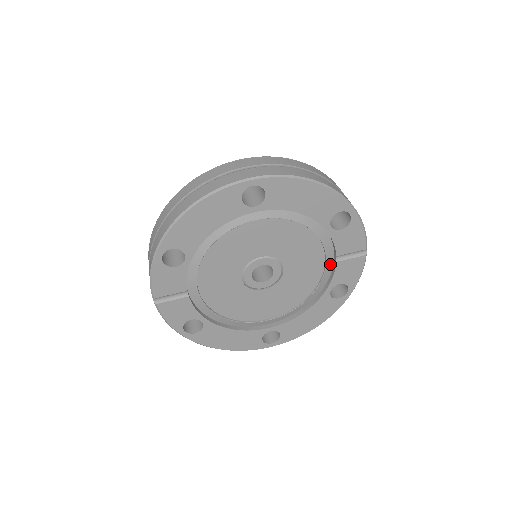
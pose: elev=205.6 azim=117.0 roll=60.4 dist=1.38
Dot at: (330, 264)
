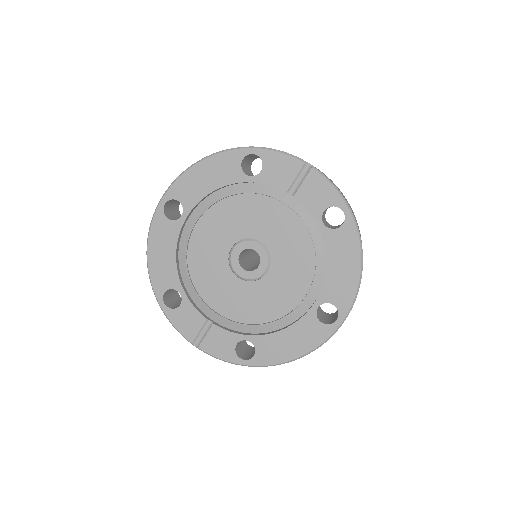
Dot at: (295, 204)
